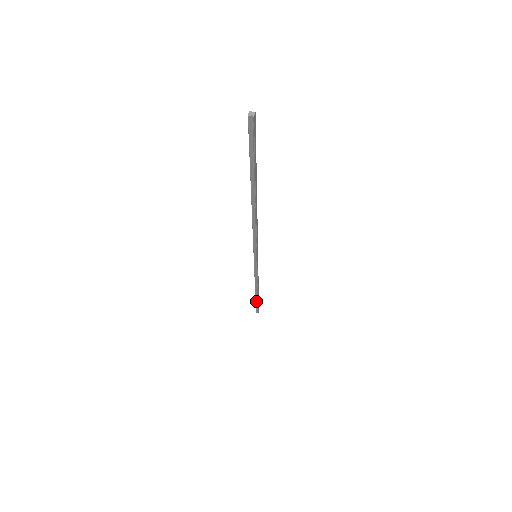
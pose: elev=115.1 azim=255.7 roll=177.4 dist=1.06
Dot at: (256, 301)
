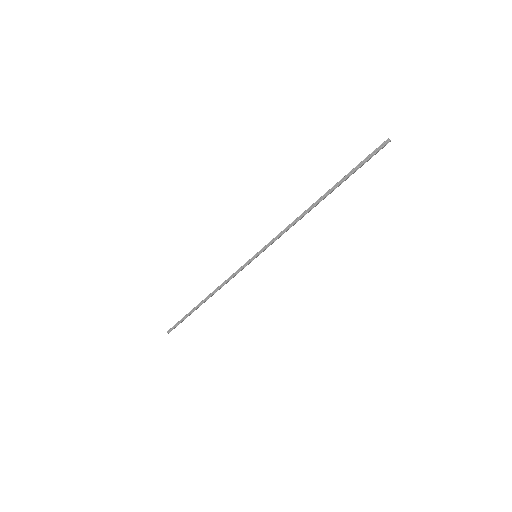
Dot at: (188, 314)
